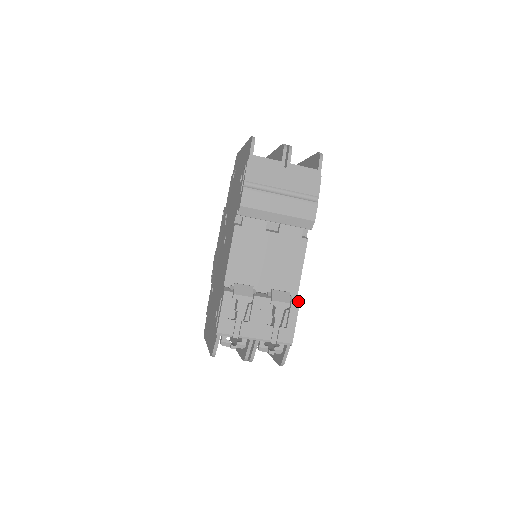
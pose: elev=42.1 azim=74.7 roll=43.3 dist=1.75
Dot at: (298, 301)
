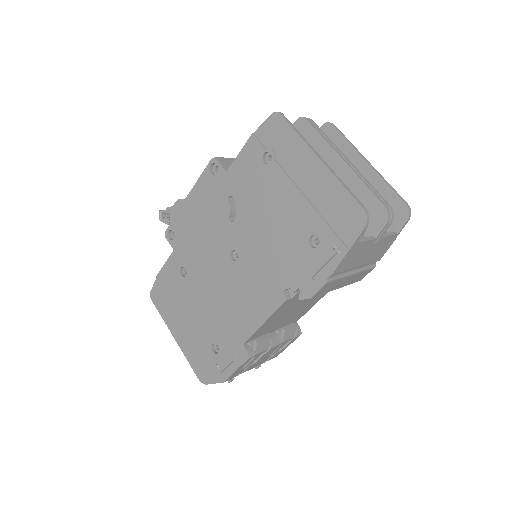
Dot at: (300, 331)
